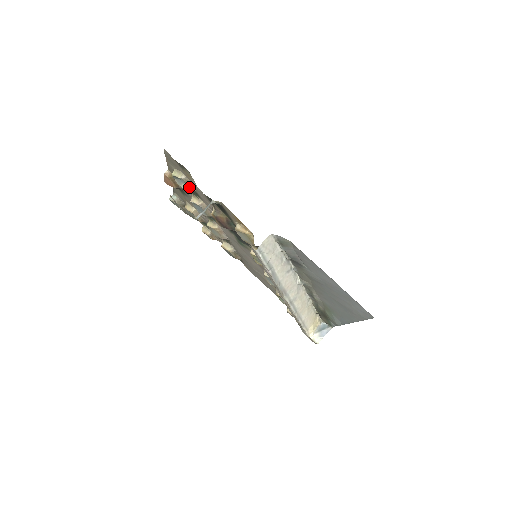
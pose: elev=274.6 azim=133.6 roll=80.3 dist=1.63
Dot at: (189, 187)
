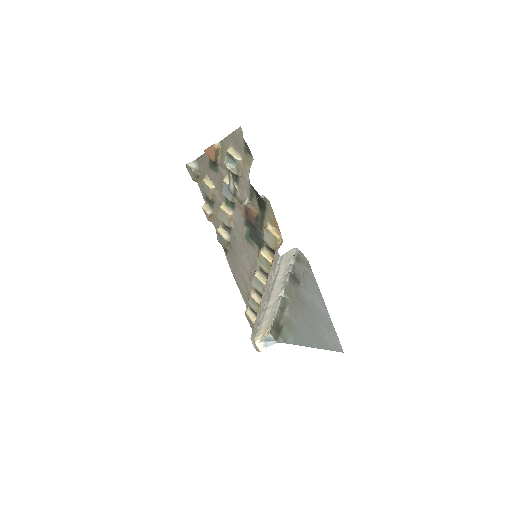
Dot at: (237, 170)
